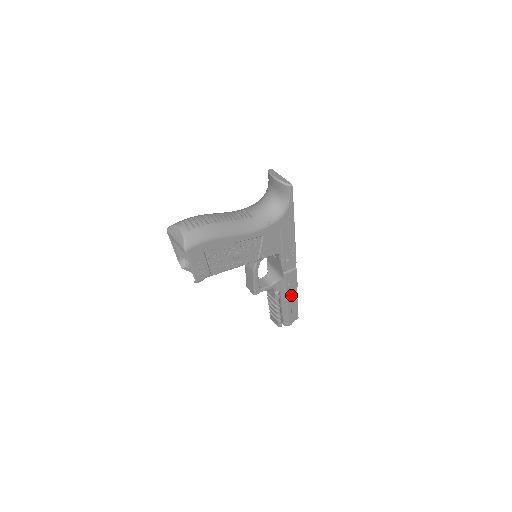
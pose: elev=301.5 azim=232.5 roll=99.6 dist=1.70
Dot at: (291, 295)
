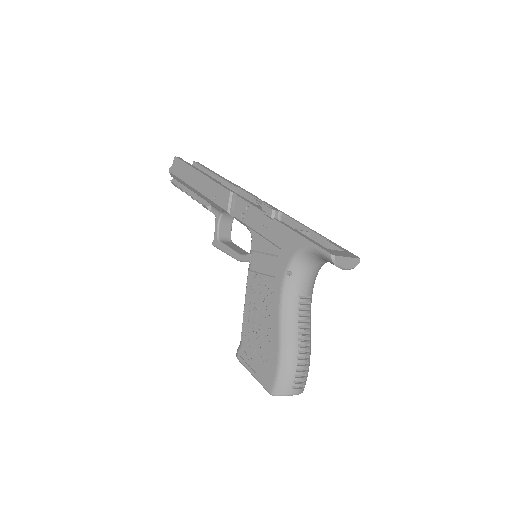
Dot at: occluded
